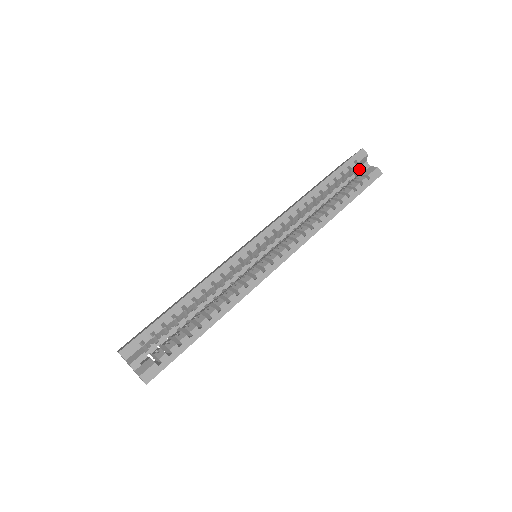
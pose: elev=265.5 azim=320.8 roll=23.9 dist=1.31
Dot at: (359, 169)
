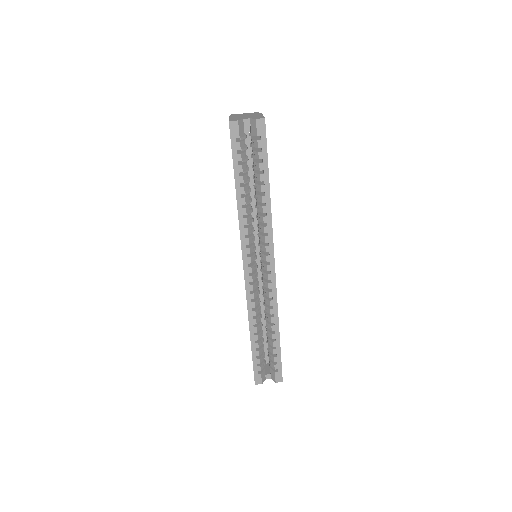
Dot at: occluded
